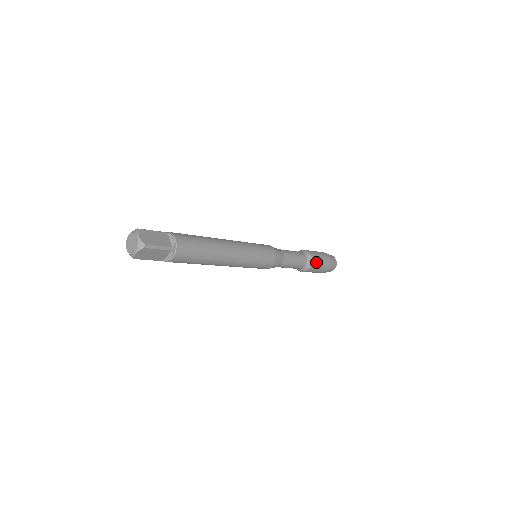
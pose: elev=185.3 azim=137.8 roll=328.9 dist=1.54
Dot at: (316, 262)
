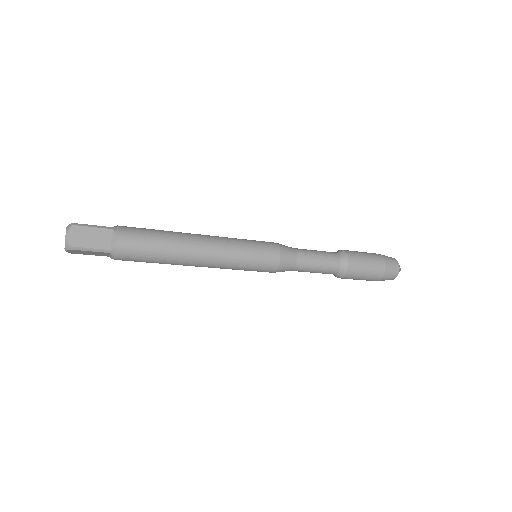
Dot at: (353, 253)
